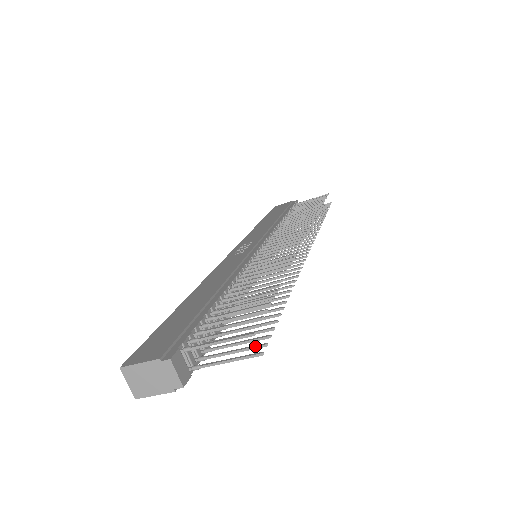
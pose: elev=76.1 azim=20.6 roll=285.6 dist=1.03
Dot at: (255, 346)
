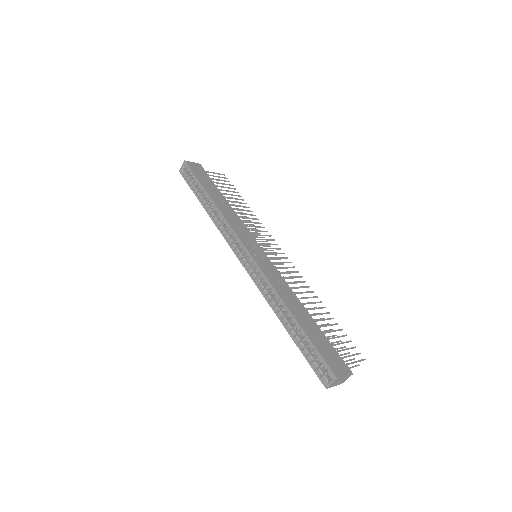
Dot at: occluded
